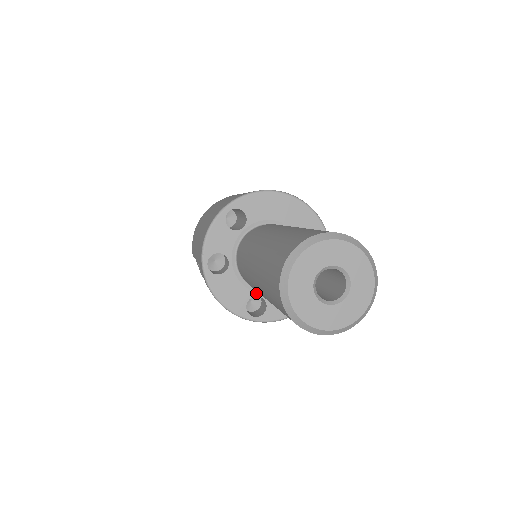
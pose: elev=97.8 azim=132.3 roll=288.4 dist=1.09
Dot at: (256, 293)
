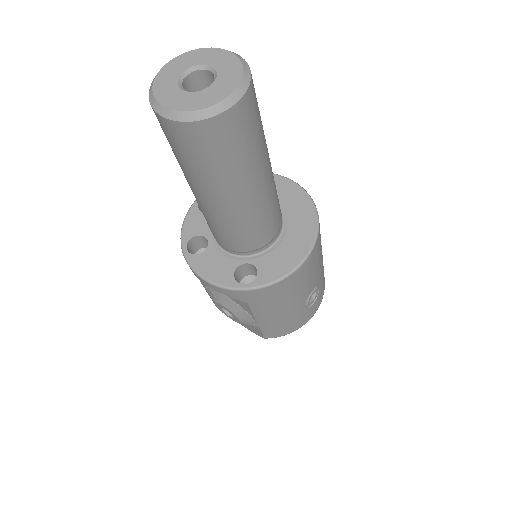
Dot at: (242, 261)
